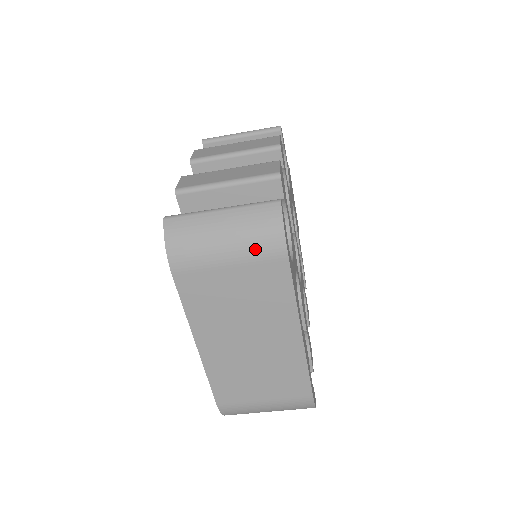
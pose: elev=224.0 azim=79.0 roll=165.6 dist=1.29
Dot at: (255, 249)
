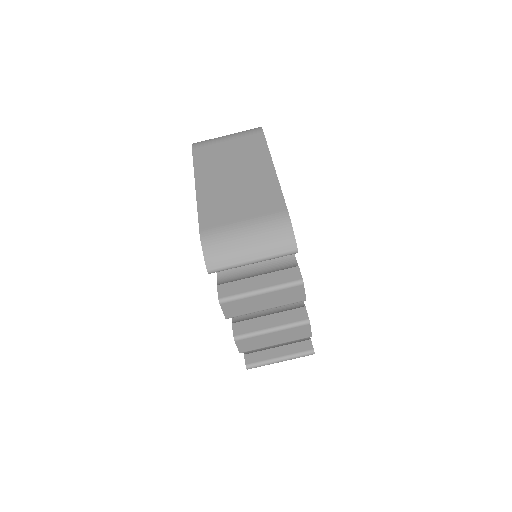
Dot at: (244, 133)
